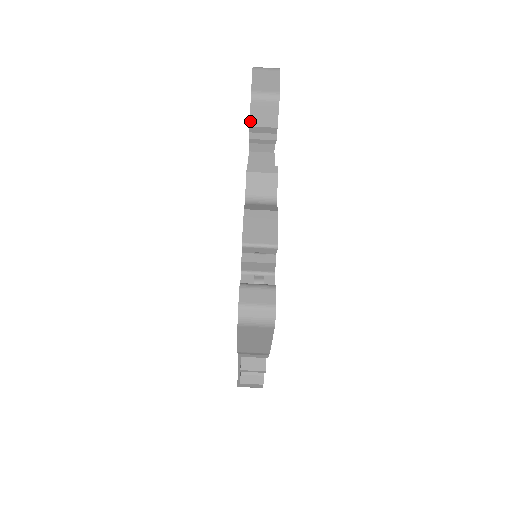
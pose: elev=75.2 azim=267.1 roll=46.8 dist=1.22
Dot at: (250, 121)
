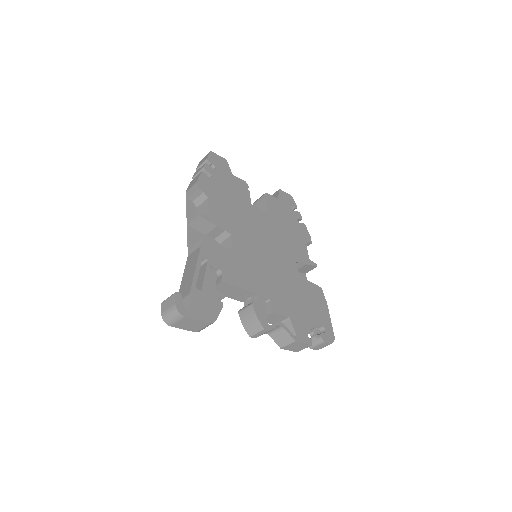
Dot at: occluded
